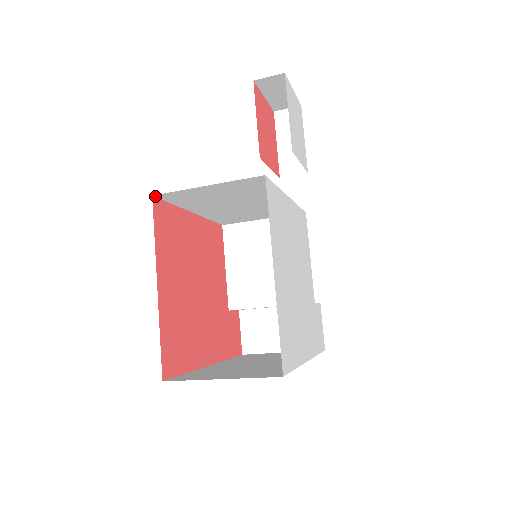
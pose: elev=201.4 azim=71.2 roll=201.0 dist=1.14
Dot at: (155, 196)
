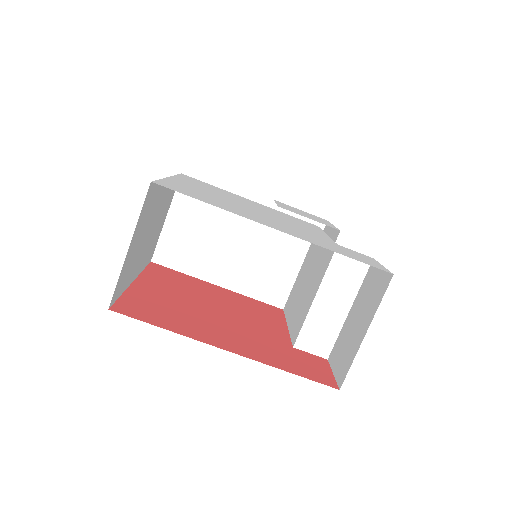
Dot at: (154, 262)
